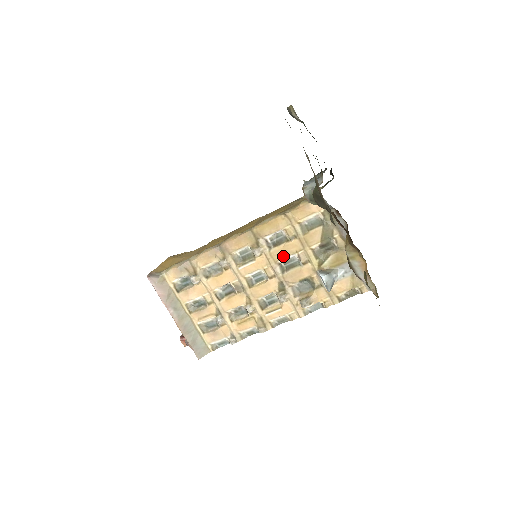
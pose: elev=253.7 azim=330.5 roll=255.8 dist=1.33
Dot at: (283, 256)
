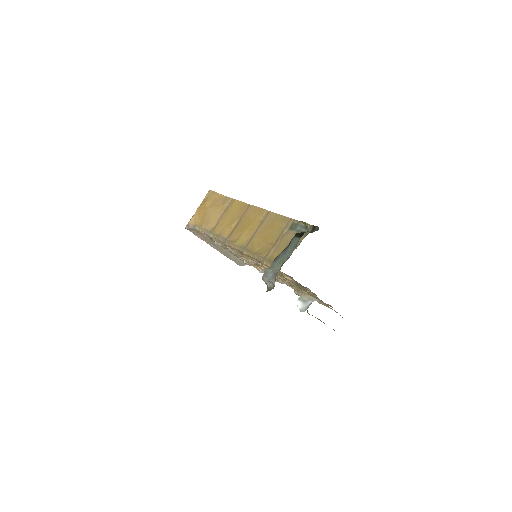
Dot at: occluded
